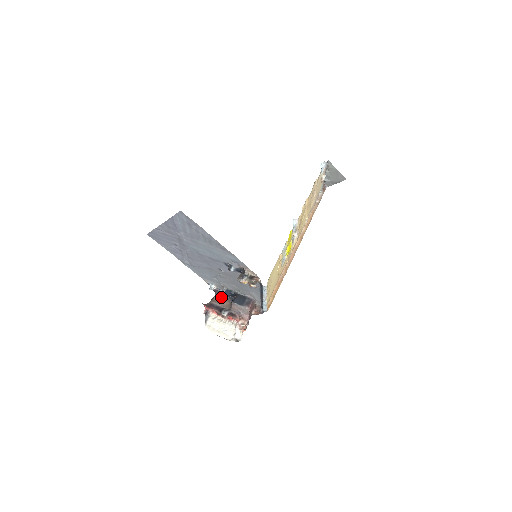
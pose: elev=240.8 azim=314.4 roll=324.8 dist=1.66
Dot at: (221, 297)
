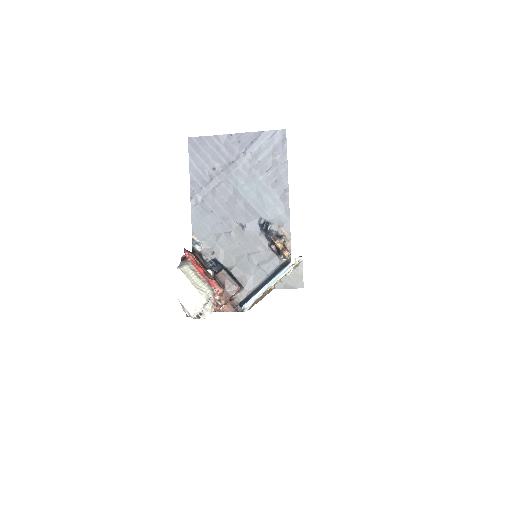
Dot at: (203, 261)
